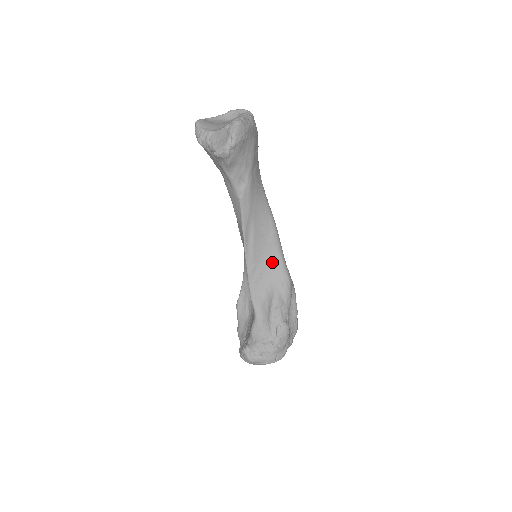
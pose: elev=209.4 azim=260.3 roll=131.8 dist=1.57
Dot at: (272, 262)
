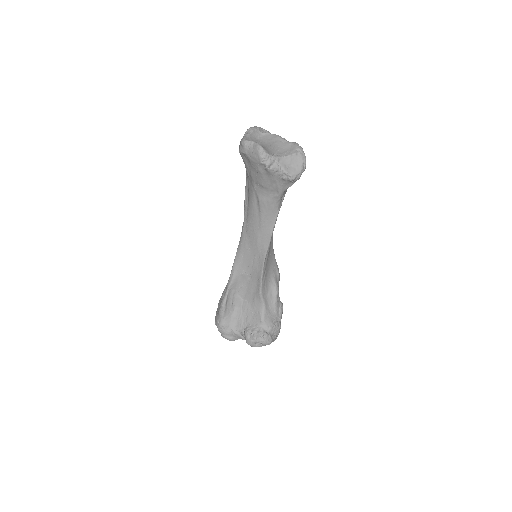
Dot at: (271, 258)
